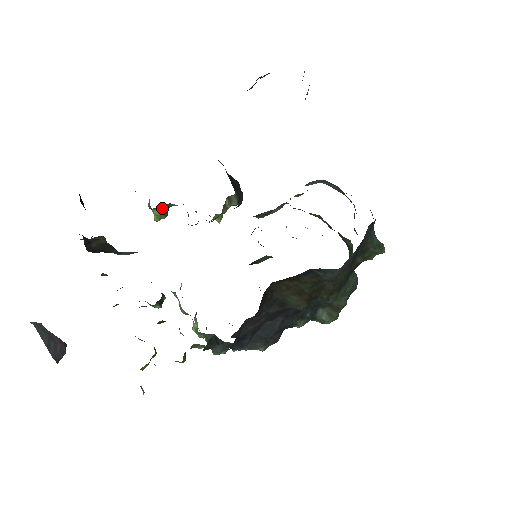
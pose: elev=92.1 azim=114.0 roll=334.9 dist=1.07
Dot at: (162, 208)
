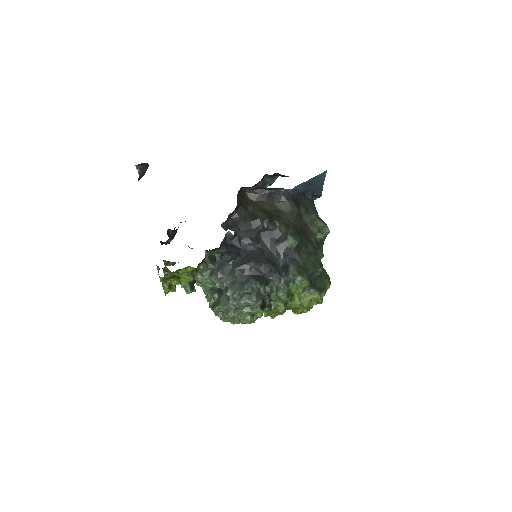
Dot at: occluded
